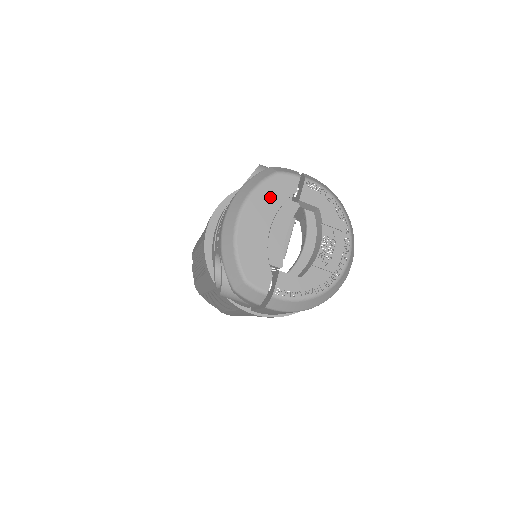
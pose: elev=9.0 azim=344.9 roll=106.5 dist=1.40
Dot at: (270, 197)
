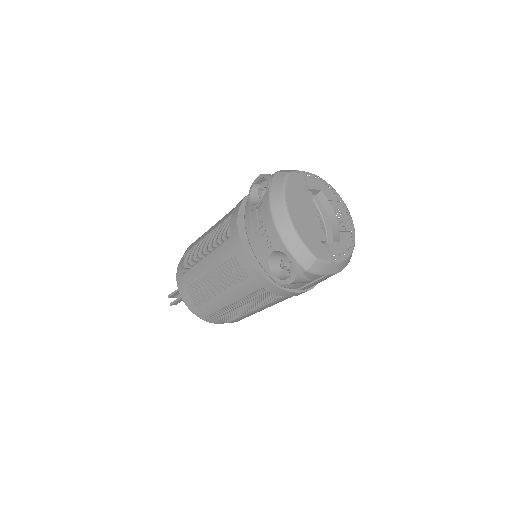
Dot at: (295, 192)
